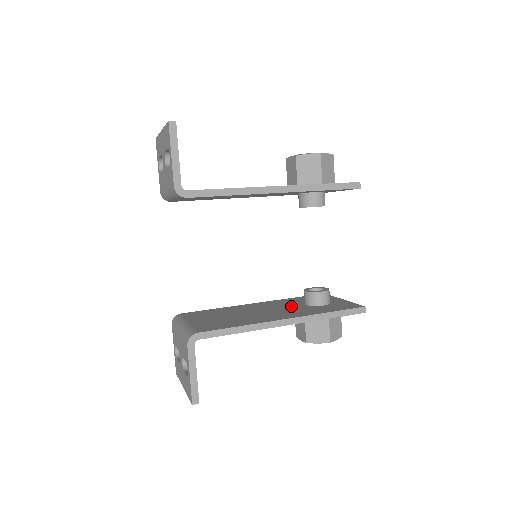
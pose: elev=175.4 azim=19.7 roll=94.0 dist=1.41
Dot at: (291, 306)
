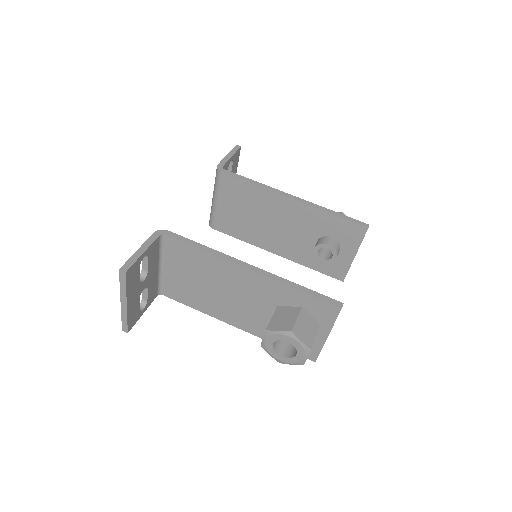
Dot at: occluded
